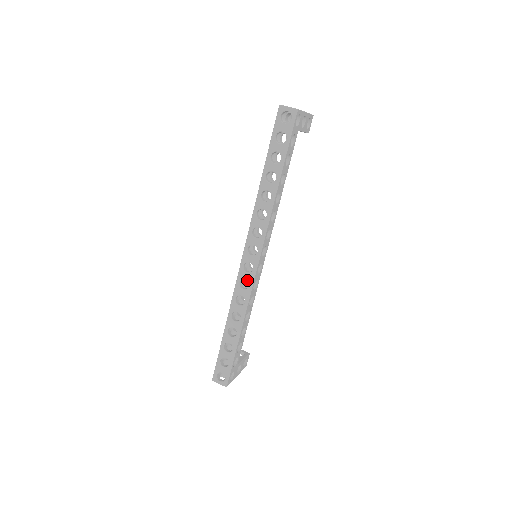
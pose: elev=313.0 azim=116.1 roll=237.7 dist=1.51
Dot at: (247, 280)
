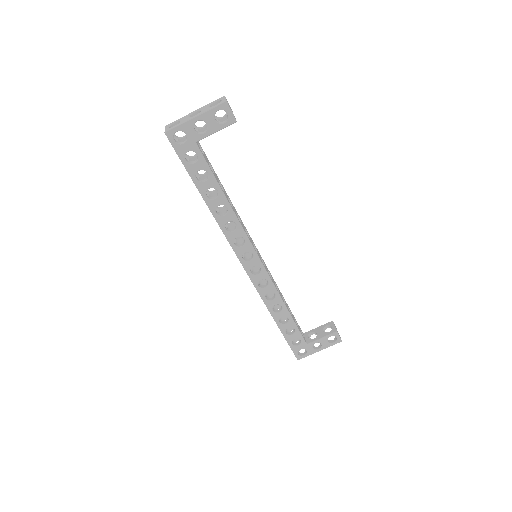
Dot at: occluded
